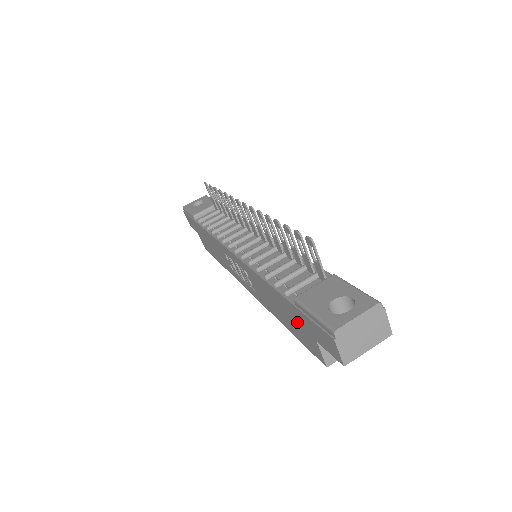
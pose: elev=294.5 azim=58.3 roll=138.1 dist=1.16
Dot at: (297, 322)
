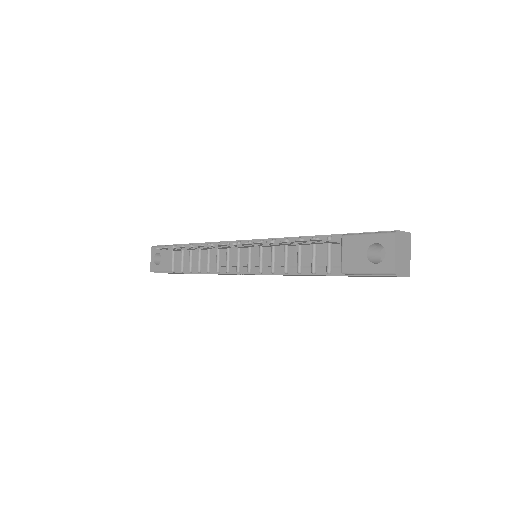
Dot at: occluded
